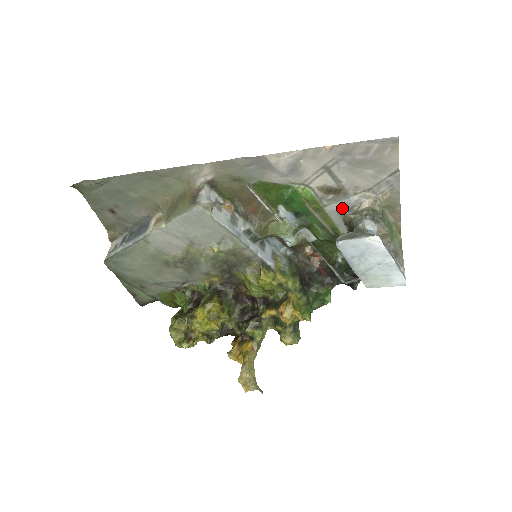
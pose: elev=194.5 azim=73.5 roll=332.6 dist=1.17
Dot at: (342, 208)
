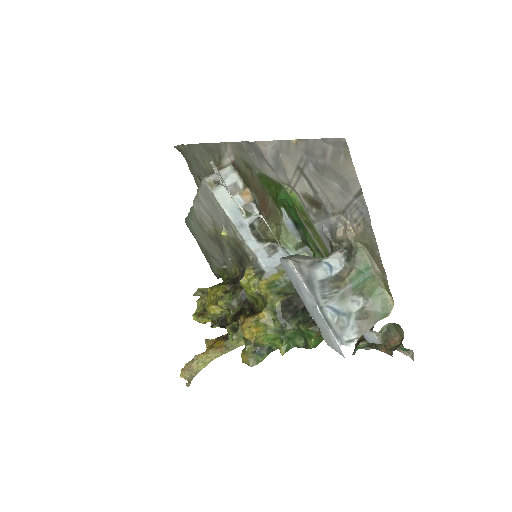
Dot at: (326, 230)
